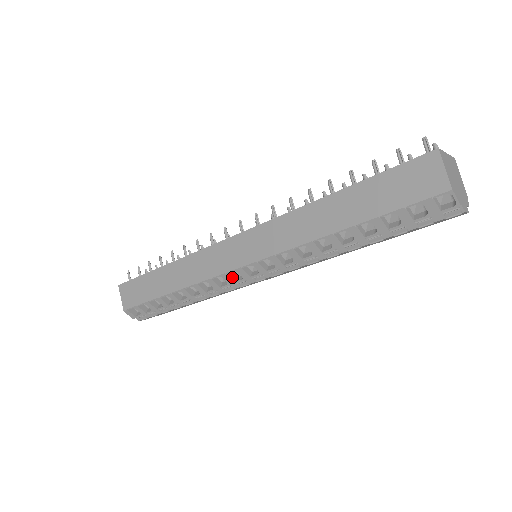
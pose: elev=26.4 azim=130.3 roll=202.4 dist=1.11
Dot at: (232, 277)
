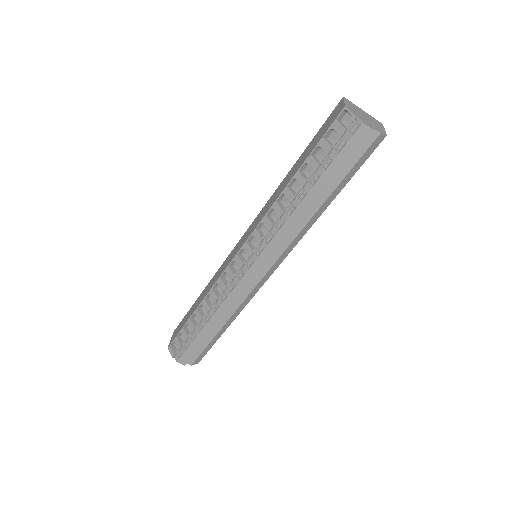
Dot at: (233, 271)
